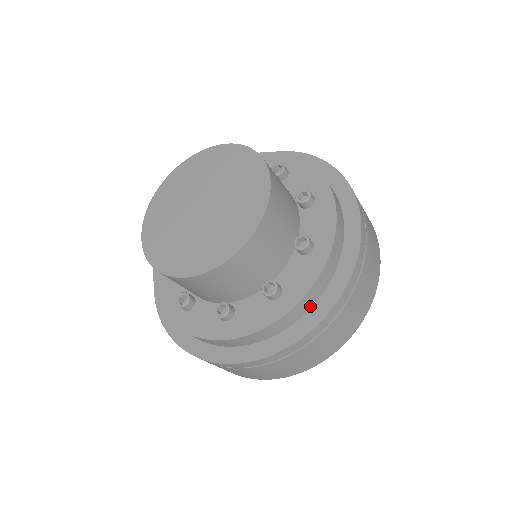
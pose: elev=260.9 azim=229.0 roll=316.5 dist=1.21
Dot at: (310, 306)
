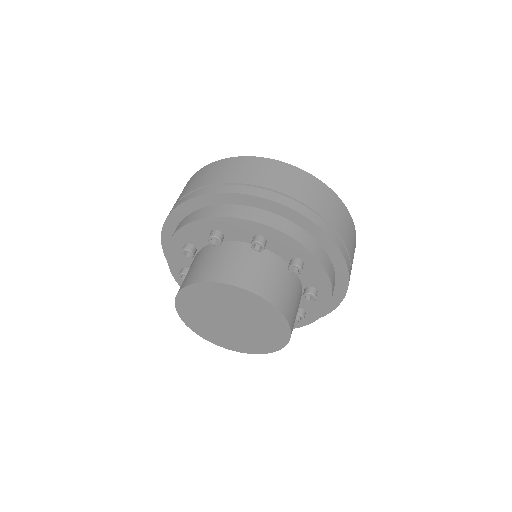
Dot at: (334, 273)
